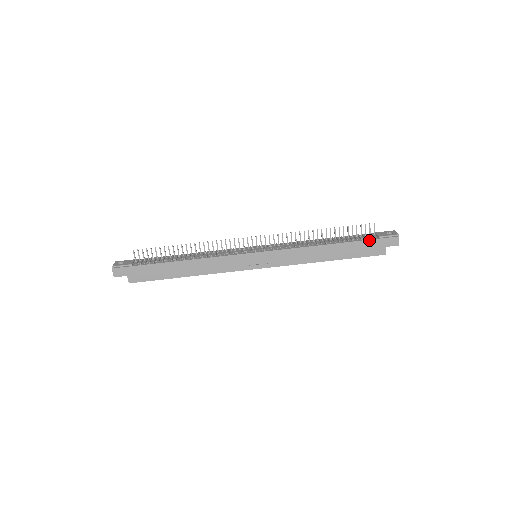
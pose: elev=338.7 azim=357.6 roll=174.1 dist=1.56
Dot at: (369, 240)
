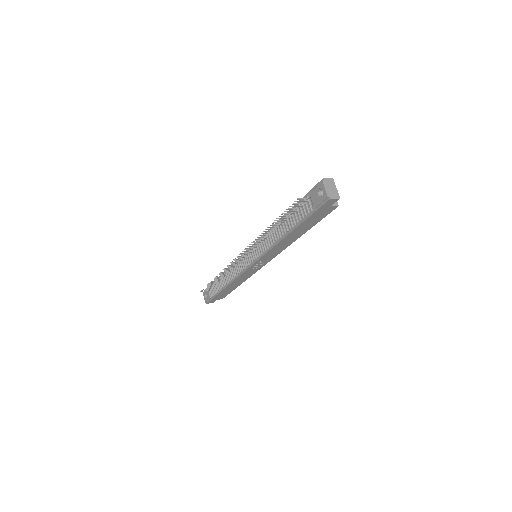
Dot at: (309, 217)
